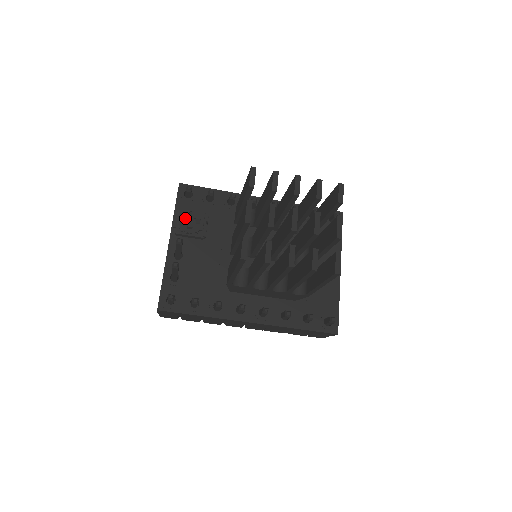
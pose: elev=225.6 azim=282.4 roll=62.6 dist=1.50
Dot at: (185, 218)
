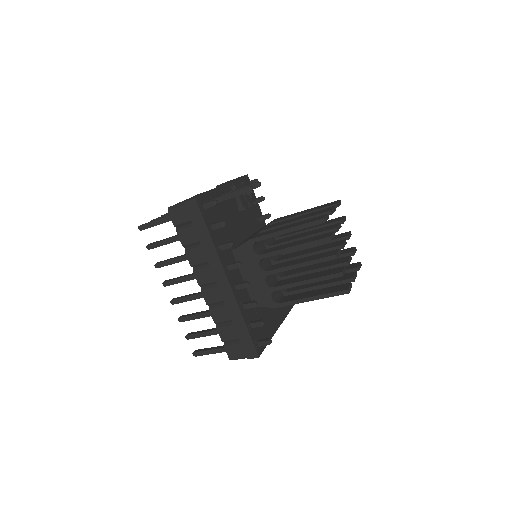
Dot at: occluded
